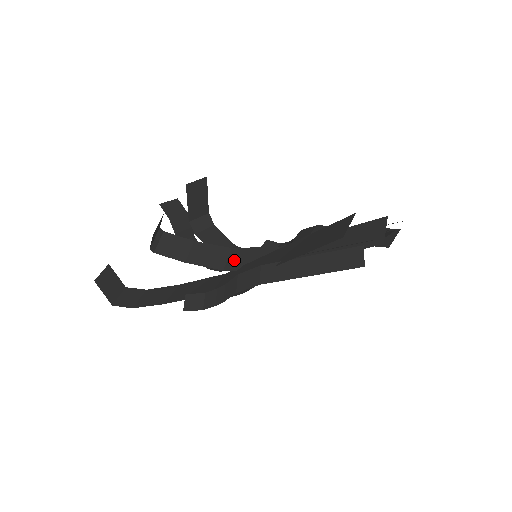
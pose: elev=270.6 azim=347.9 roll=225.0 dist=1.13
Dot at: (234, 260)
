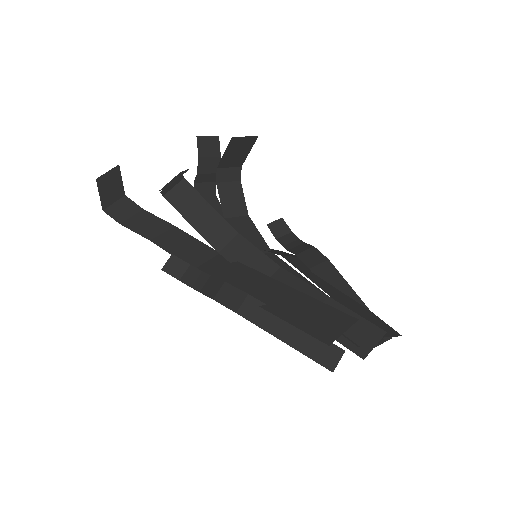
Dot at: (234, 249)
